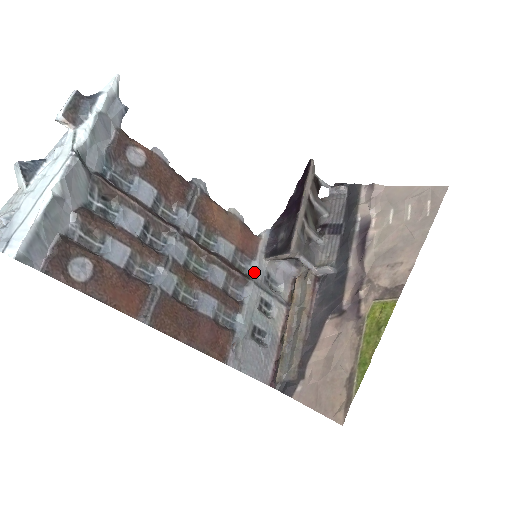
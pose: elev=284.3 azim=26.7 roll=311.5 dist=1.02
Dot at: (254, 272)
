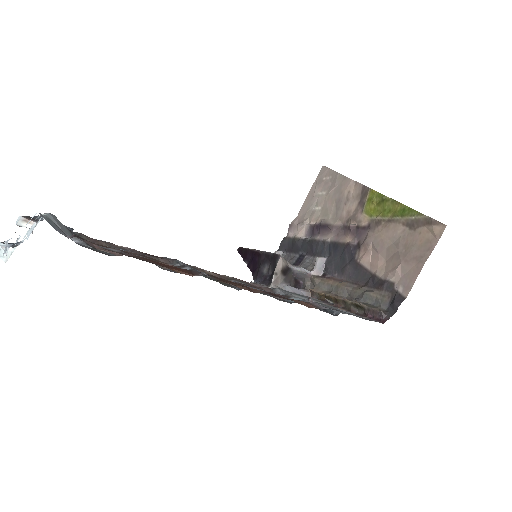
Dot at: occluded
